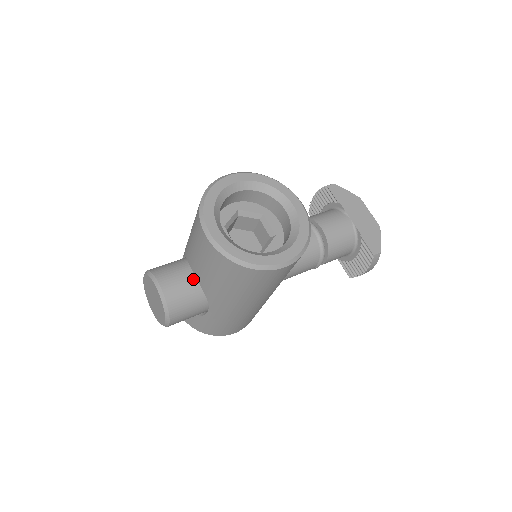
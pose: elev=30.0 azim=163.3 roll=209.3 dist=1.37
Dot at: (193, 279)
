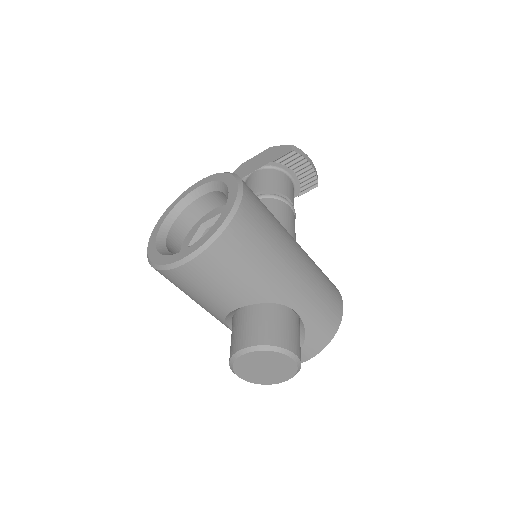
Dot at: (250, 314)
